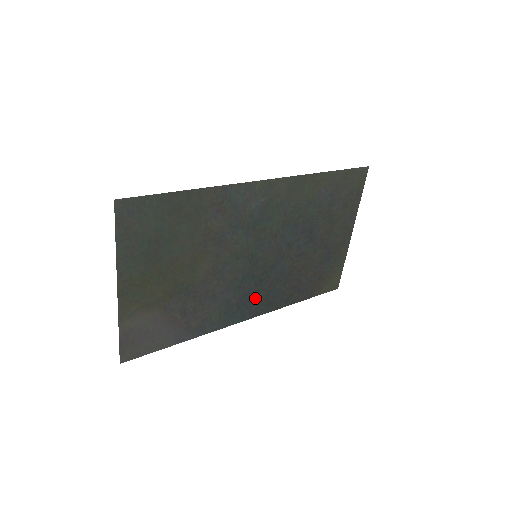
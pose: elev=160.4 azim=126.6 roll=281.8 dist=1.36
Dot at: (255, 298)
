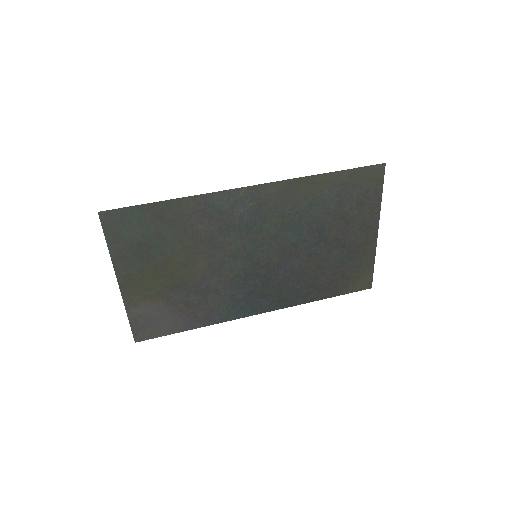
Dot at: (265, 294)
